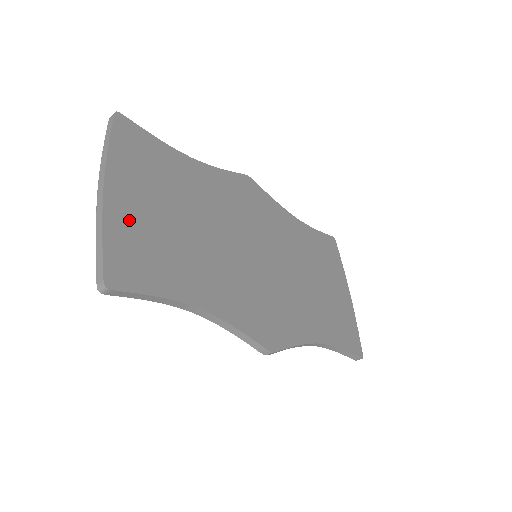
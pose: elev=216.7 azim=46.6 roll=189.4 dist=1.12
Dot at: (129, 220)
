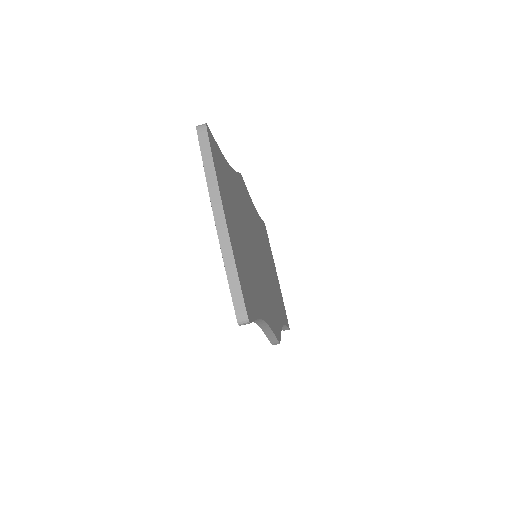
Dot at: (237, 248)
